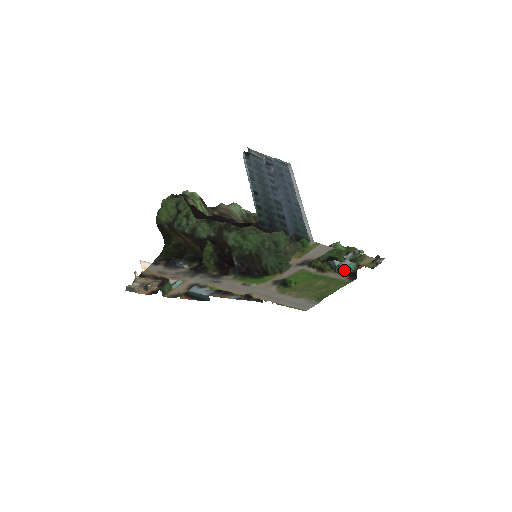
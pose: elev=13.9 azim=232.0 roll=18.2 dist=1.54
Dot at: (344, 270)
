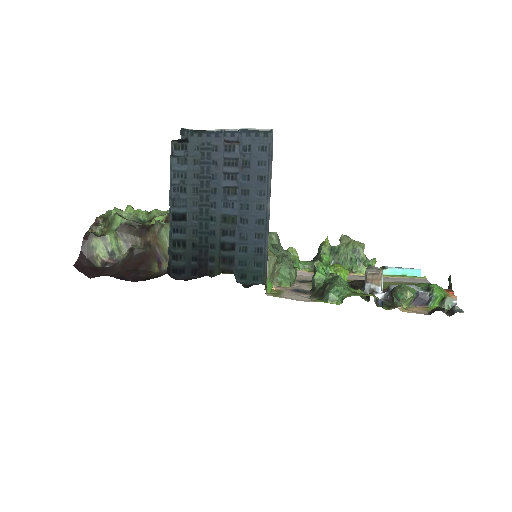
Dot at: occluded
